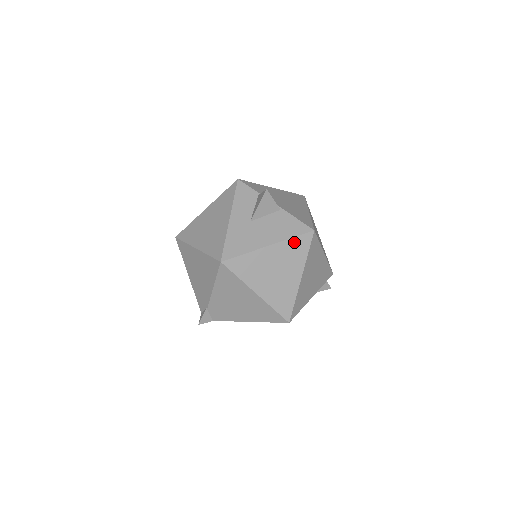
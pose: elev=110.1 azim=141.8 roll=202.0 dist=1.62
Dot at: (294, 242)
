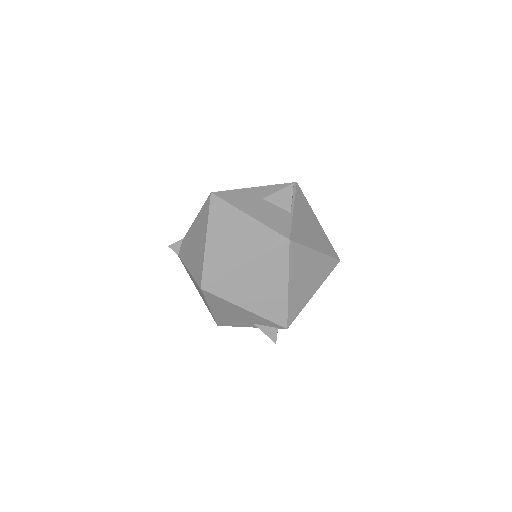
Dot at: (267, 232)
